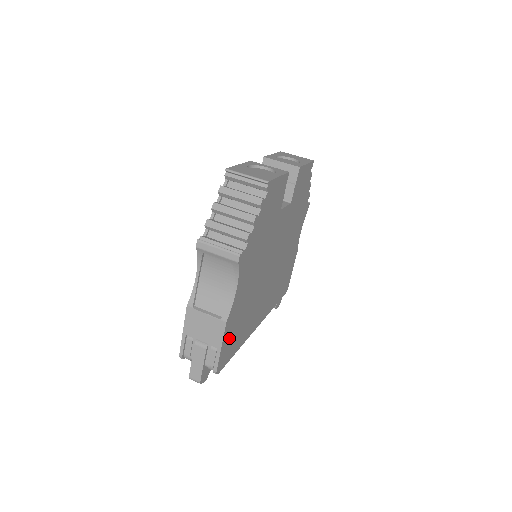
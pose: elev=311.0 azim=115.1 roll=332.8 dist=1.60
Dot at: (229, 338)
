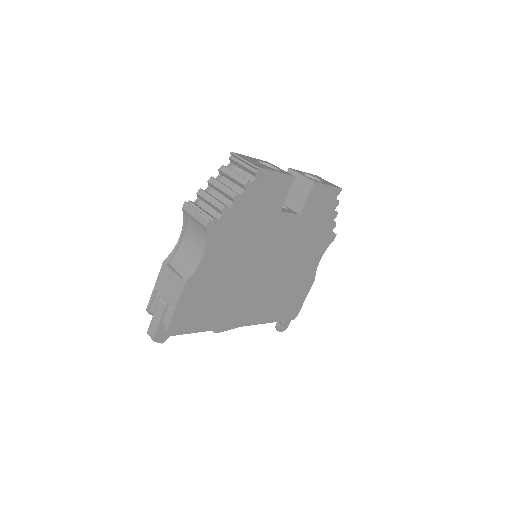
Dot at: (190, 306)
